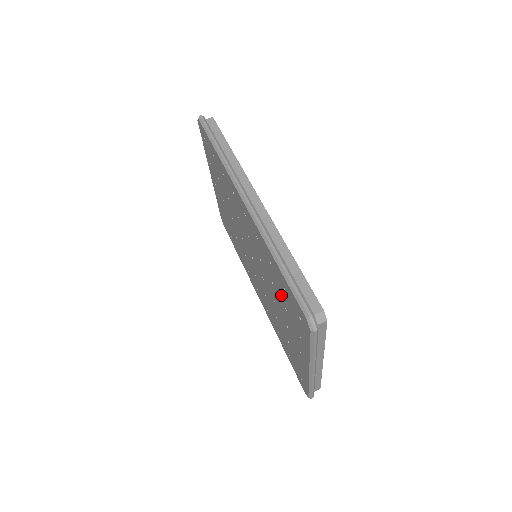
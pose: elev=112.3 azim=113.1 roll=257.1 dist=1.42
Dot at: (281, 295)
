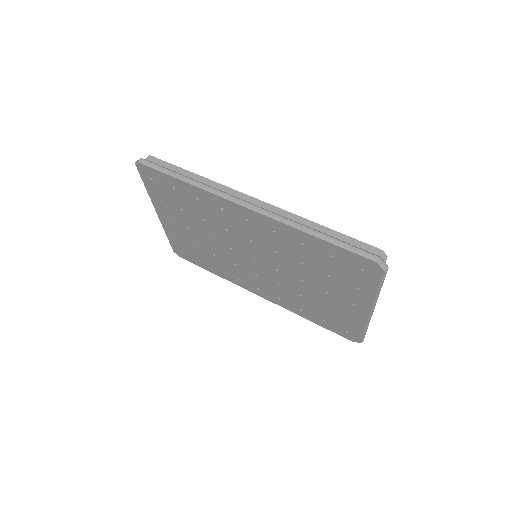
Dot at: (321, 266)
